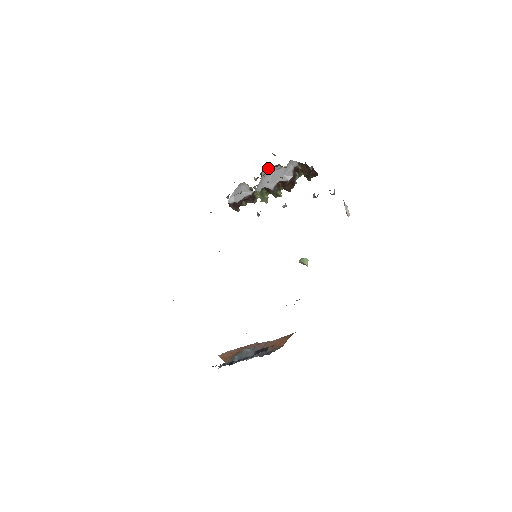
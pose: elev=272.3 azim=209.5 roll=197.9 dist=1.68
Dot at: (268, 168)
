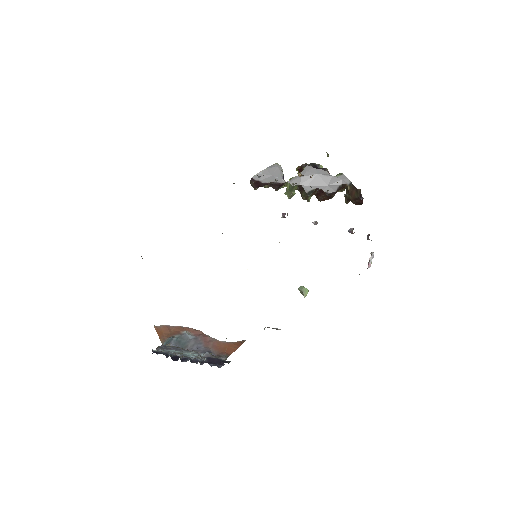
Dot at: (312, 164)
